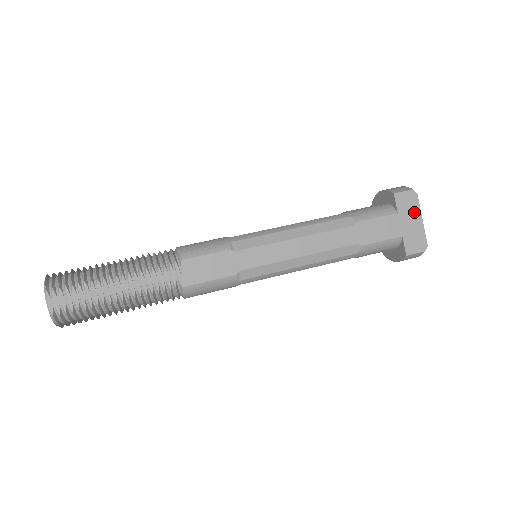
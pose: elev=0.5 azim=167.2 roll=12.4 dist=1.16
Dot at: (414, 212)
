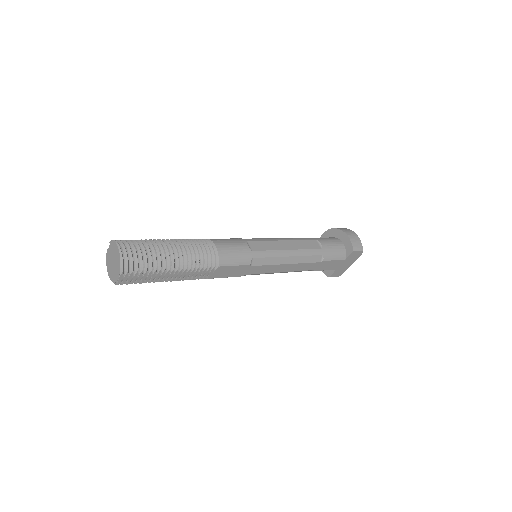
Dot at: (353, 260)
